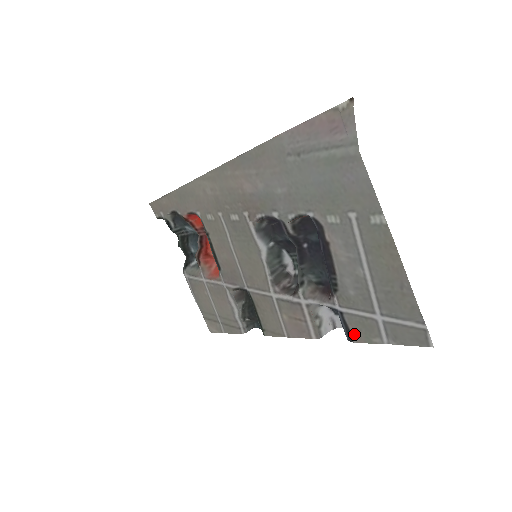
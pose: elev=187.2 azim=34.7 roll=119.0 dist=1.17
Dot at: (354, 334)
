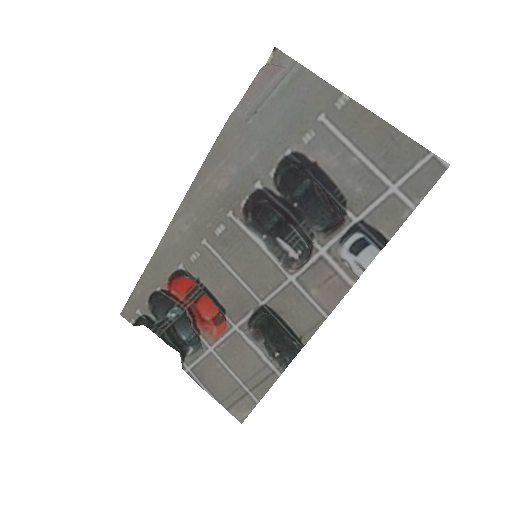
Dot at: (384, 230)
